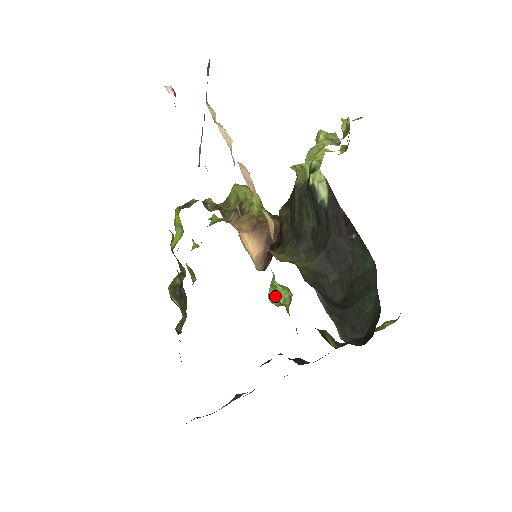
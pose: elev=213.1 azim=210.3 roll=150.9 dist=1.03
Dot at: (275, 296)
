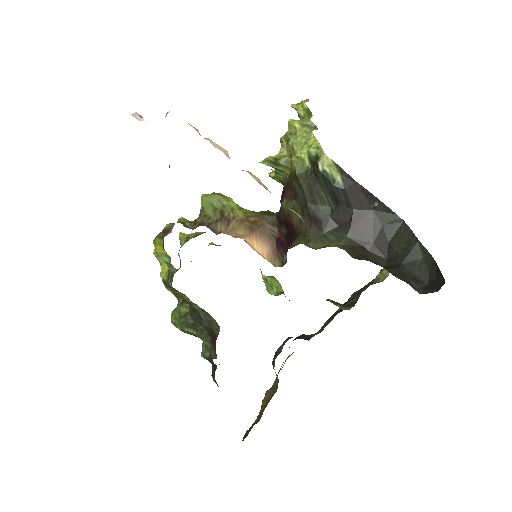
Dot at: (270, 287)
